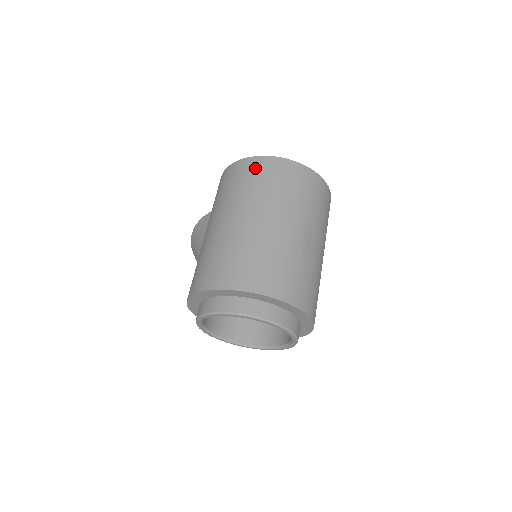
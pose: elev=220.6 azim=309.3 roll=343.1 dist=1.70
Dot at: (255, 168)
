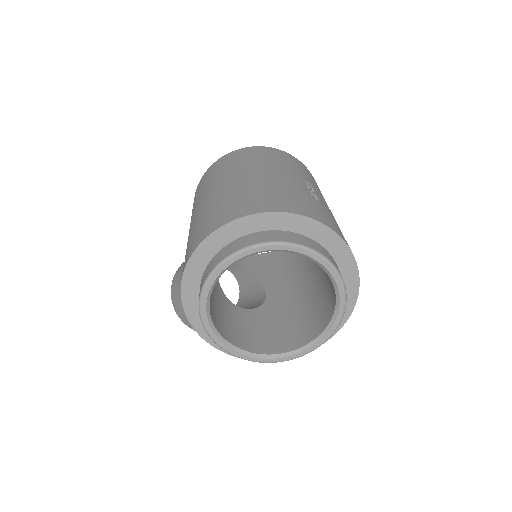
Dot at: (229, 157)
